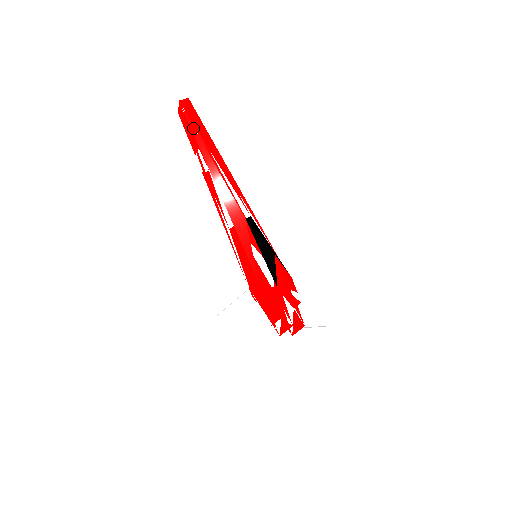
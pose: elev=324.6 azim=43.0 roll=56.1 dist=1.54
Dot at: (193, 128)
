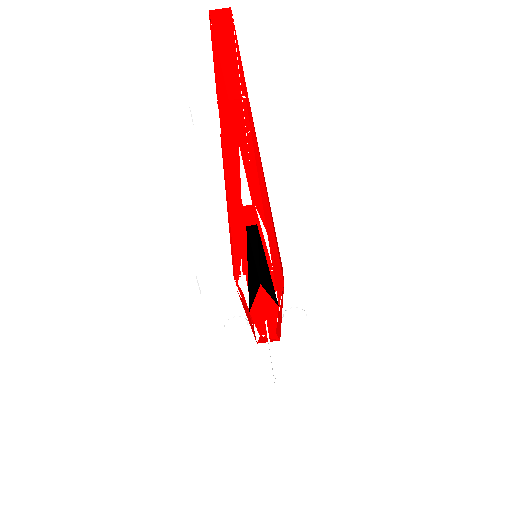
Dot at: (217, 70)
